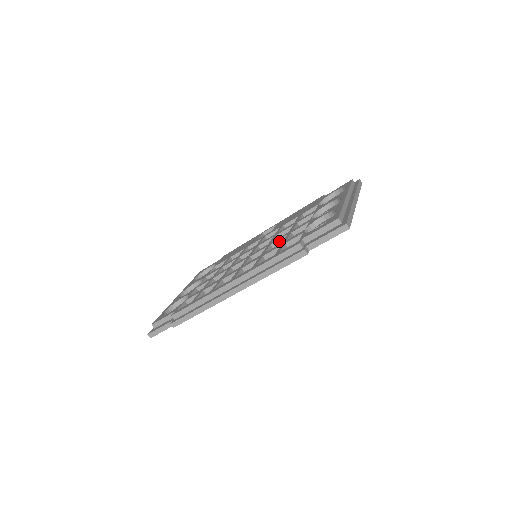
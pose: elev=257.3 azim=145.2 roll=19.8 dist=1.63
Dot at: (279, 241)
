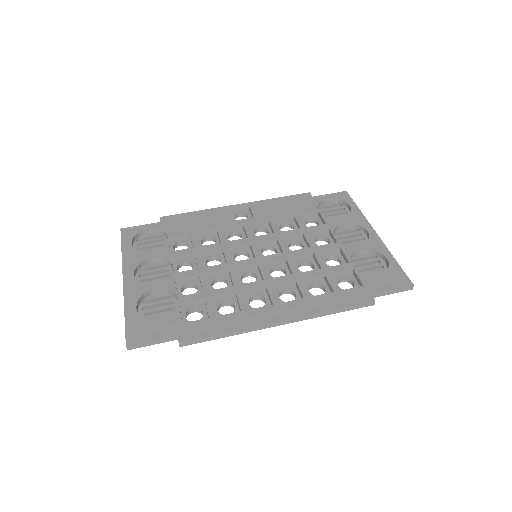
Dot at: (302, 256)
